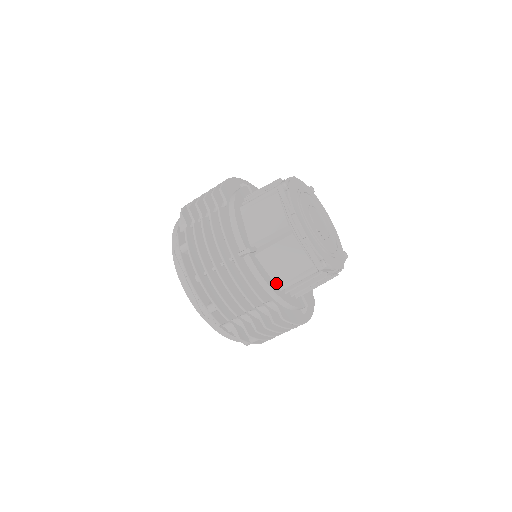
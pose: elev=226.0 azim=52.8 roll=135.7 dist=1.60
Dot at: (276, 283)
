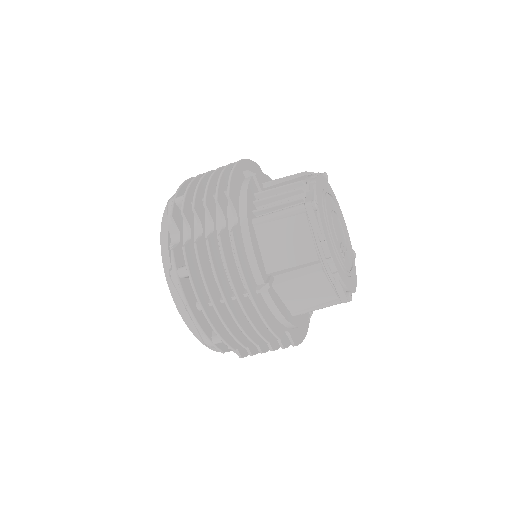
Dot at: (290, 310)
